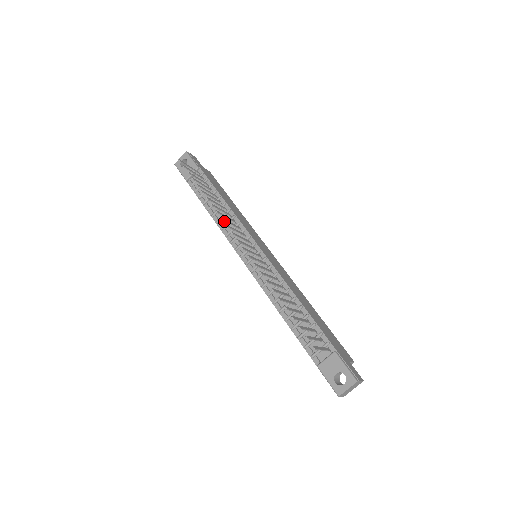
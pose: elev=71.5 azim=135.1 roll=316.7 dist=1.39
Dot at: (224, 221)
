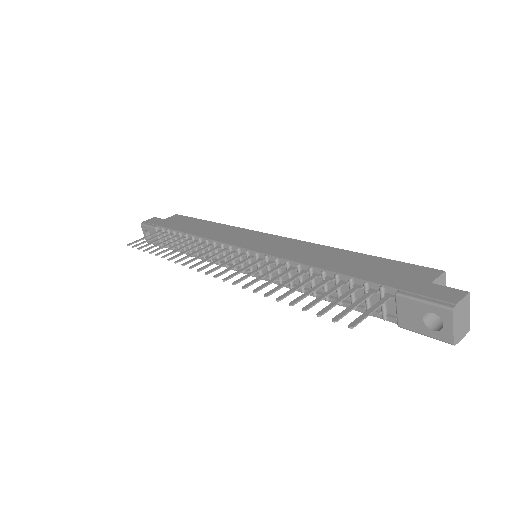
Dot at: occluded
